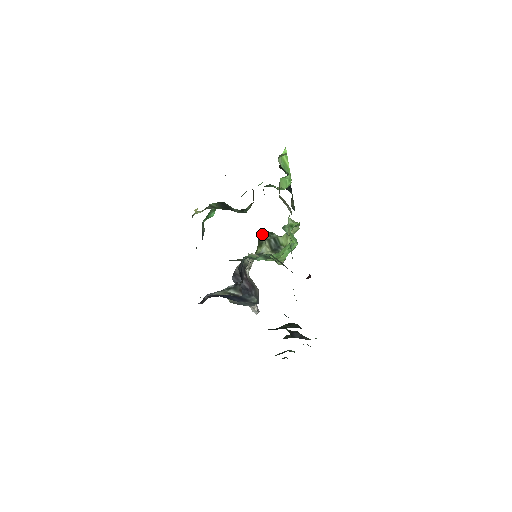
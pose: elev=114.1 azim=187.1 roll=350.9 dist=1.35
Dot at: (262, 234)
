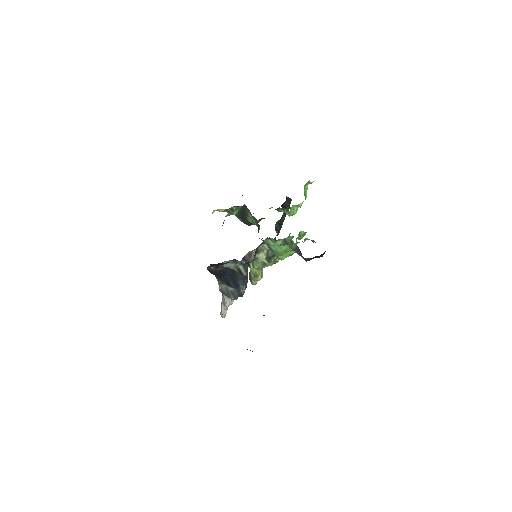
Dot at: occluded
